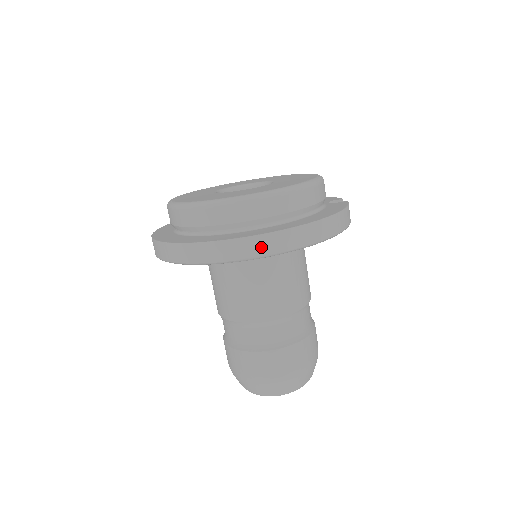
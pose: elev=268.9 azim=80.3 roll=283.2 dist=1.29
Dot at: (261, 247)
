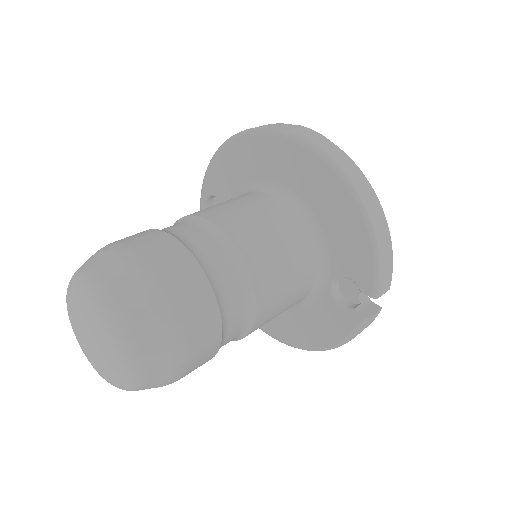
Dot at: (309, 134)
